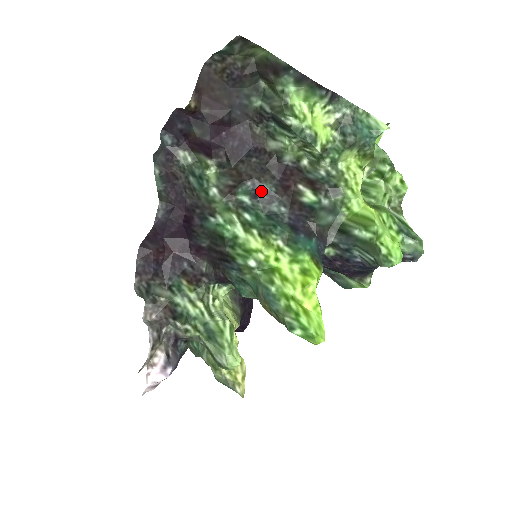
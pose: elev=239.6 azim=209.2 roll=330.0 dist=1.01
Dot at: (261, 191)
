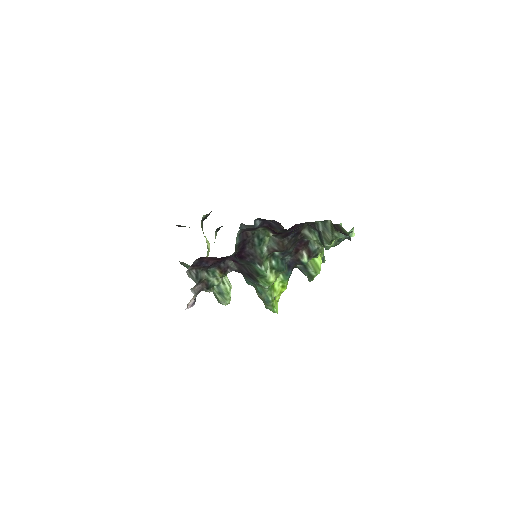
Dot at: (287, 252)
